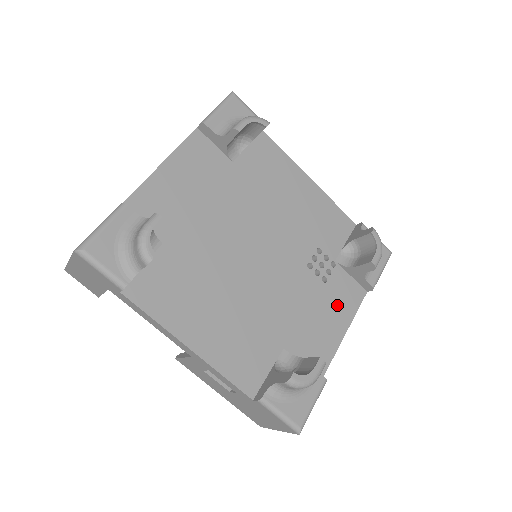
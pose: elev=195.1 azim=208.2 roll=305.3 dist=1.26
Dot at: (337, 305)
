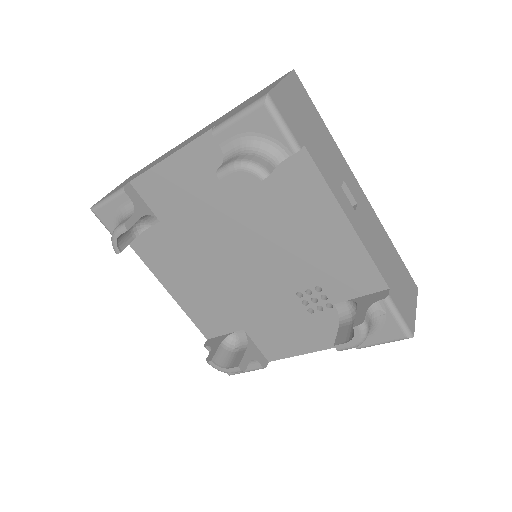
Dot at: (314, 333)
